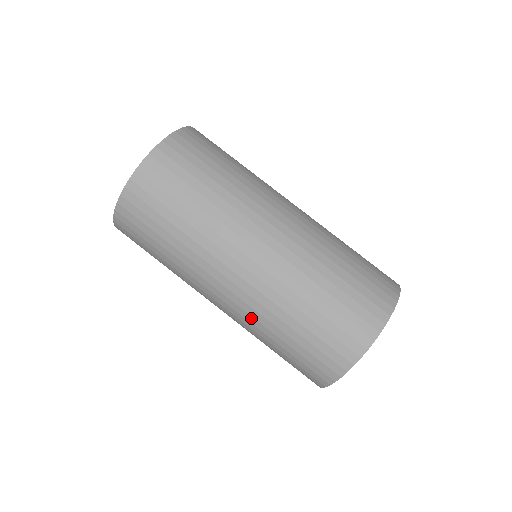
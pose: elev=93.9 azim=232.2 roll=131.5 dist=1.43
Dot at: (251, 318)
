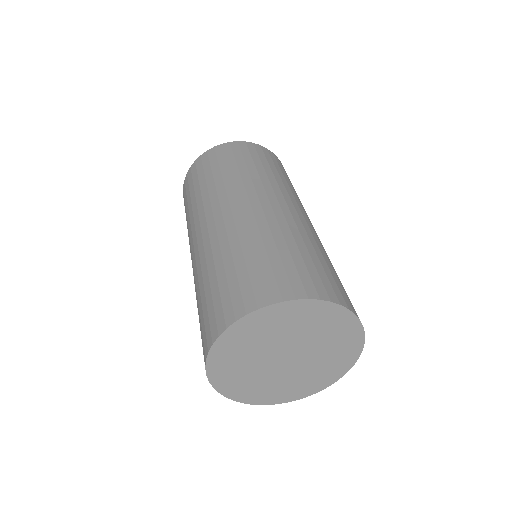
Dot at: (199, 263)
